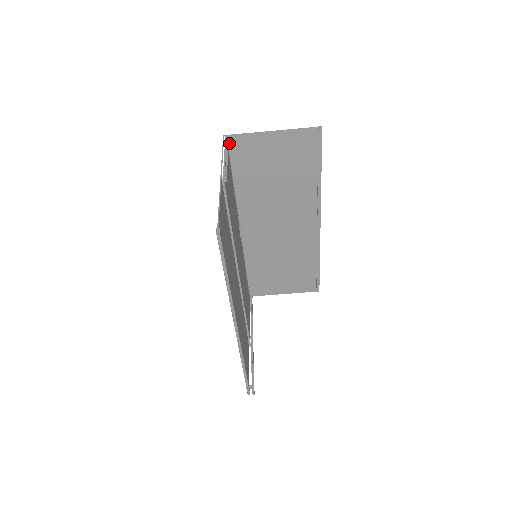
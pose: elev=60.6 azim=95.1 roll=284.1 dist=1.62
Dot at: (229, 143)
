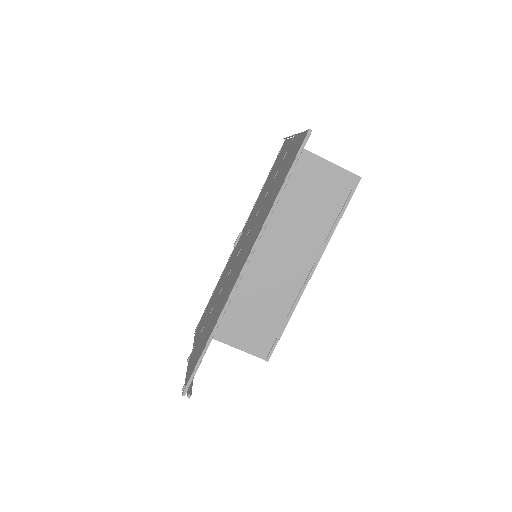
Dot at: occluded
